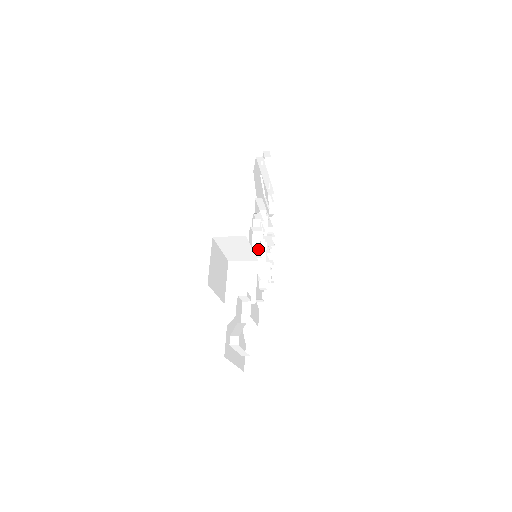
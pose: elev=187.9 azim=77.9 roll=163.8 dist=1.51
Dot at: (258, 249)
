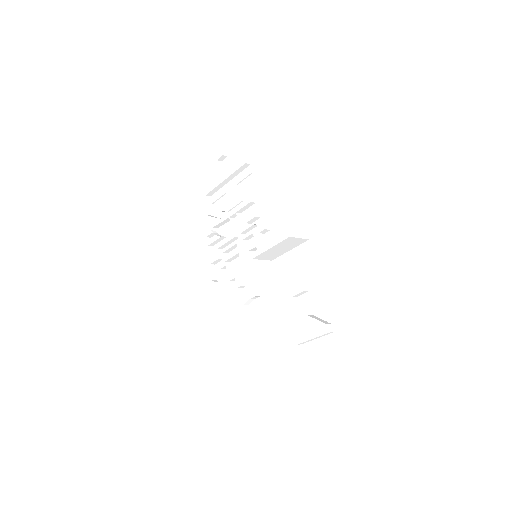
Dot at: (260, 250)
